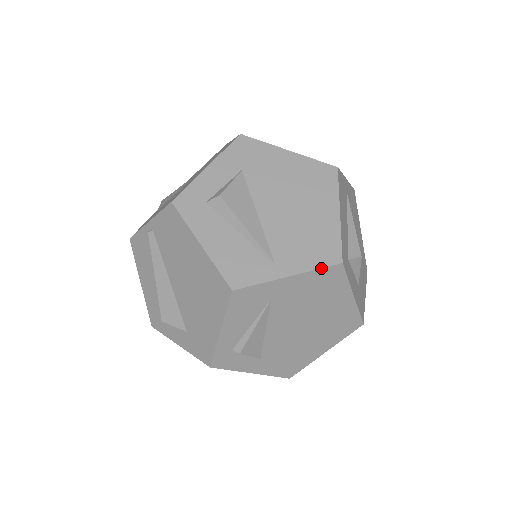
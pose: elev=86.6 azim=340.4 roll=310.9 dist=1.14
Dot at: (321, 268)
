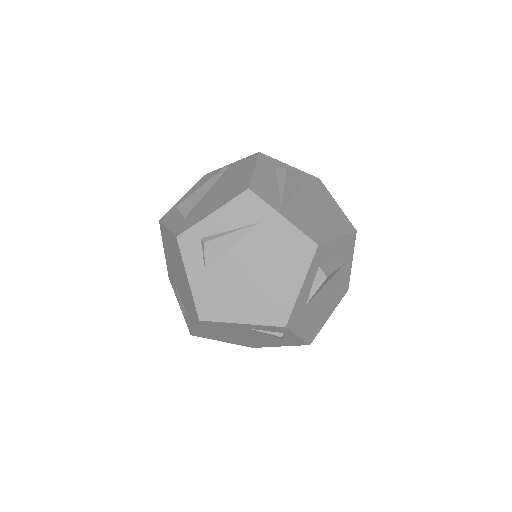
Dot at: (304, 233)
